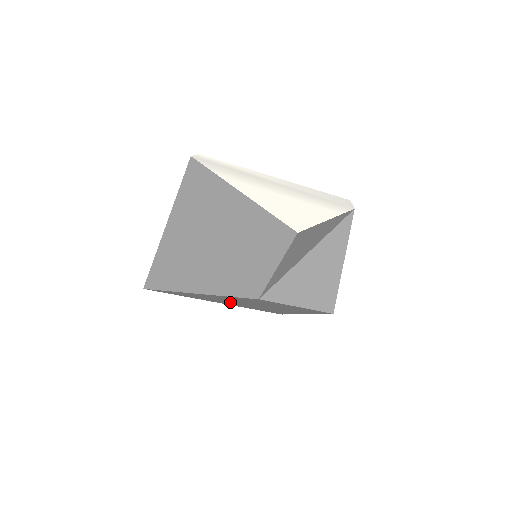
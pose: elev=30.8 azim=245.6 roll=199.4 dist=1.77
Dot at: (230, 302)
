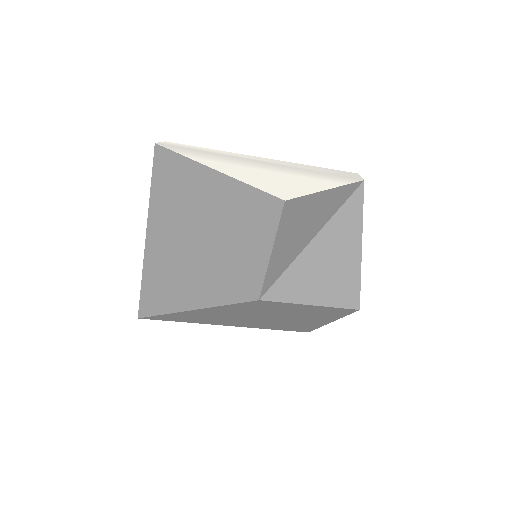
Dot at: (238, 320)
